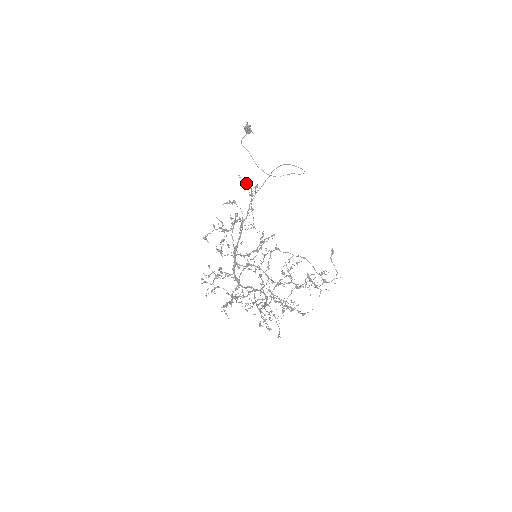
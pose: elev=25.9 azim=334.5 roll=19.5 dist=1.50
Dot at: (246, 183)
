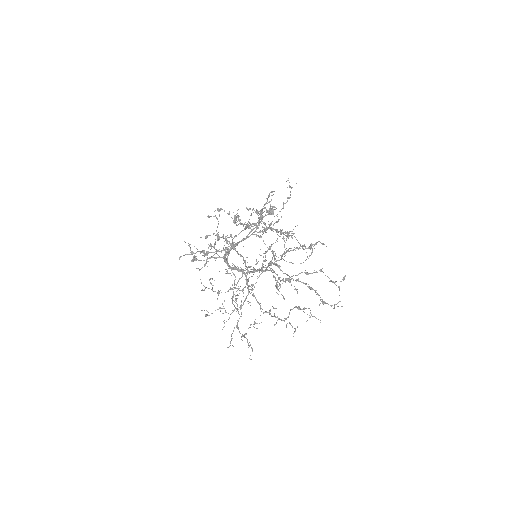
Dot at: (291, 187)
